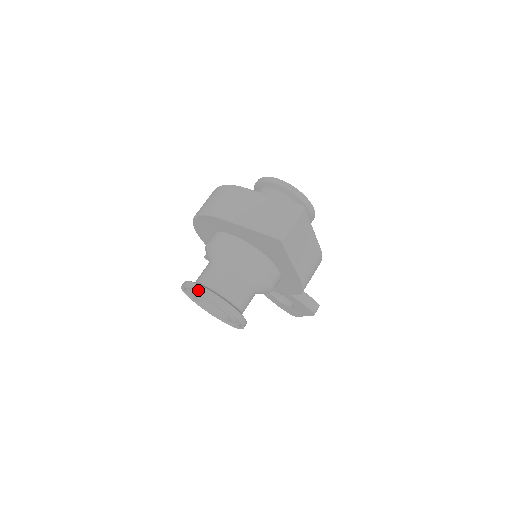
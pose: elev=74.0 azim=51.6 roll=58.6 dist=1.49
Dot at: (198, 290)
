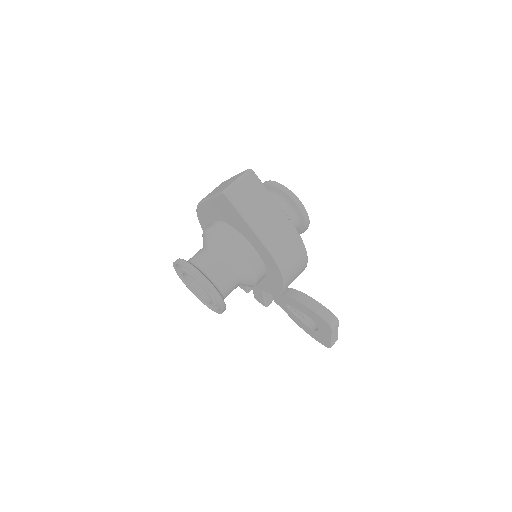
Dot at: (176, 261)
